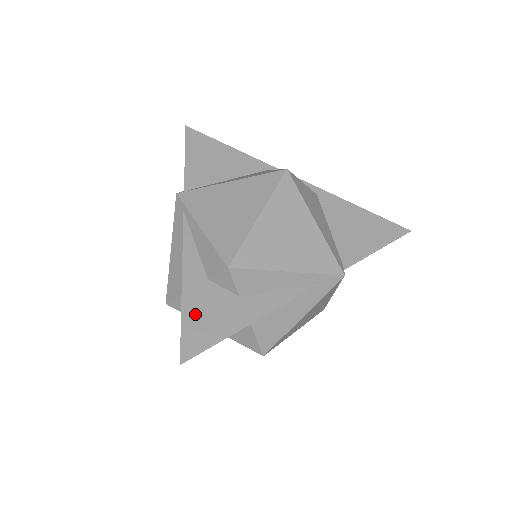
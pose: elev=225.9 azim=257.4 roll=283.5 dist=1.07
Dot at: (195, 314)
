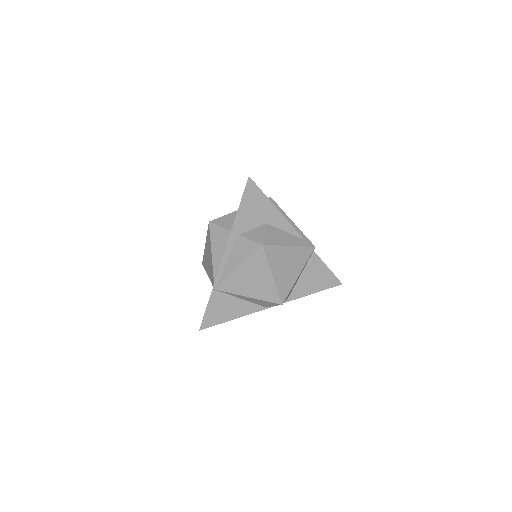
Dot at: occluded
